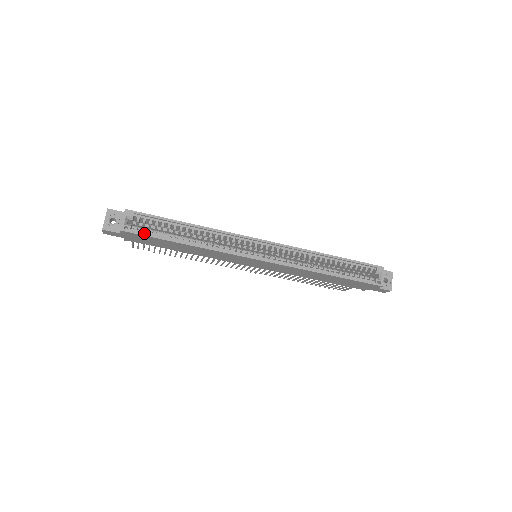
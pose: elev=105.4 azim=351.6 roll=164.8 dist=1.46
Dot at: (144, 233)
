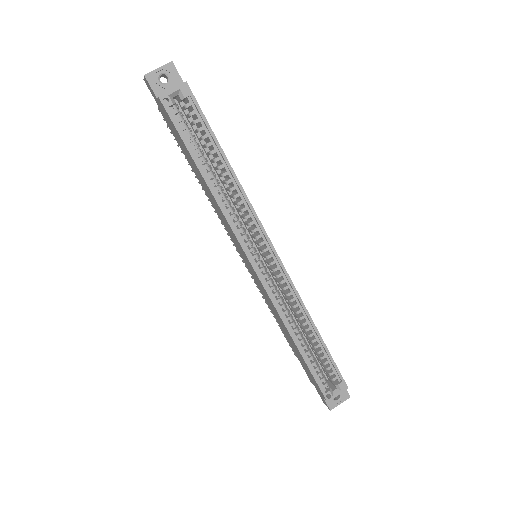
Dot at: (178, 125)
